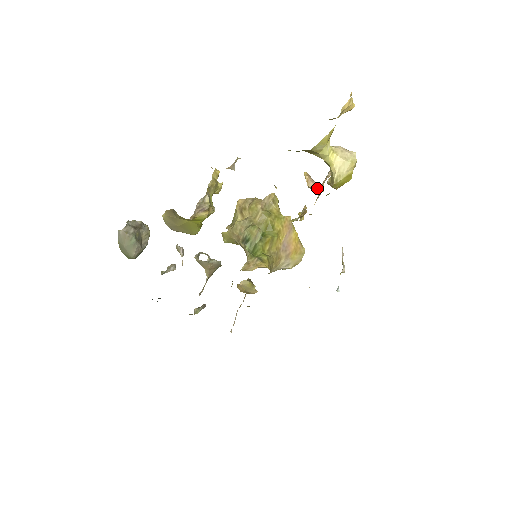
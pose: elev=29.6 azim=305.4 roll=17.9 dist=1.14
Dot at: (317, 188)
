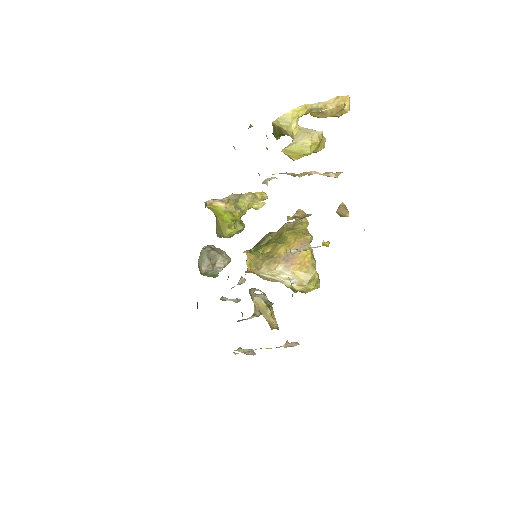
Dot at: (343, 213)
